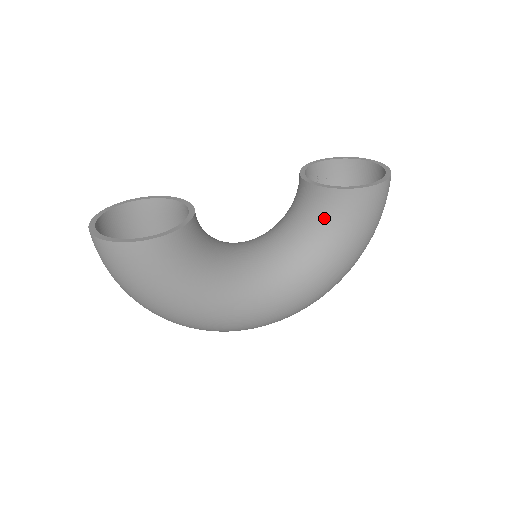
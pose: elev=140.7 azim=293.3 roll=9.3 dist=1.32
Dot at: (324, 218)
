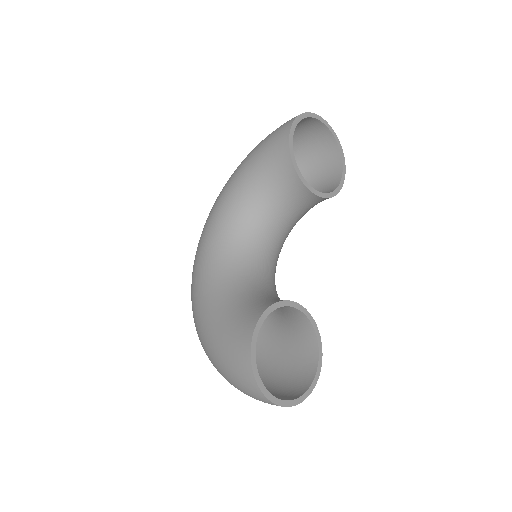
Dot at: occluded
